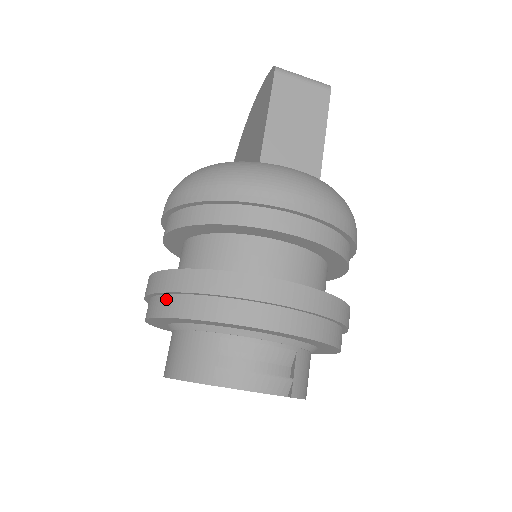
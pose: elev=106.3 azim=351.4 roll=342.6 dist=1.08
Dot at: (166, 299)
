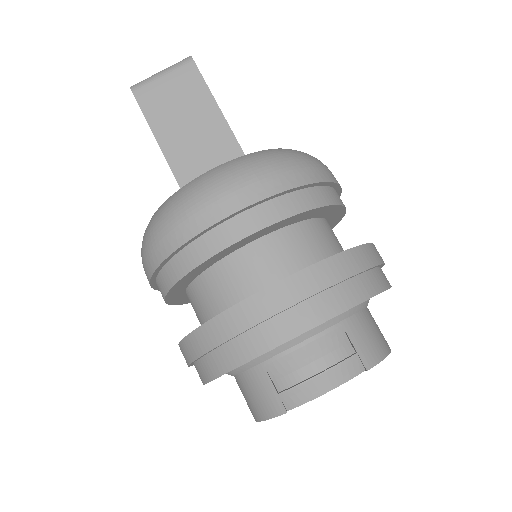
Dot at: (199, 365)
